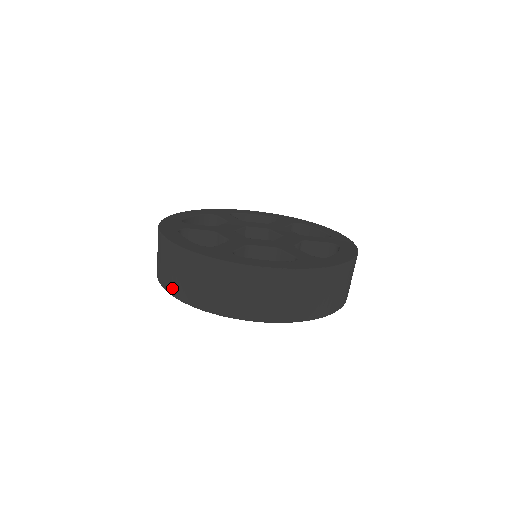
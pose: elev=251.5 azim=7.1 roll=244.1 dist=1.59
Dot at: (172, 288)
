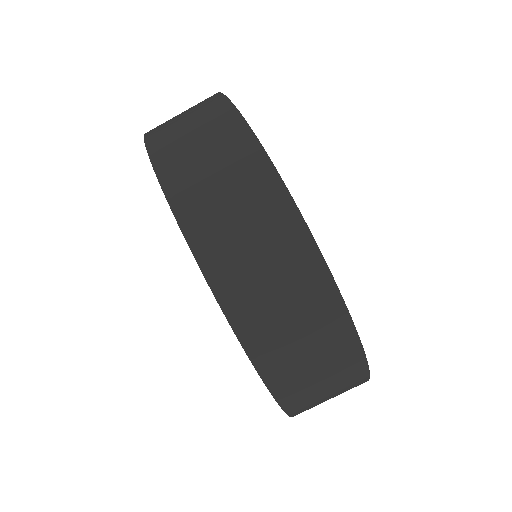
Dot at: (207, 243)
